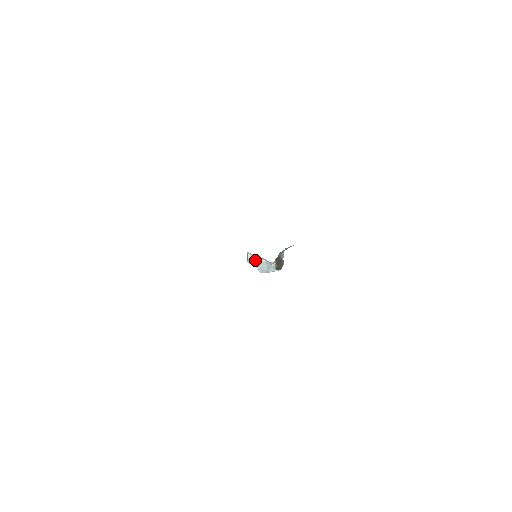
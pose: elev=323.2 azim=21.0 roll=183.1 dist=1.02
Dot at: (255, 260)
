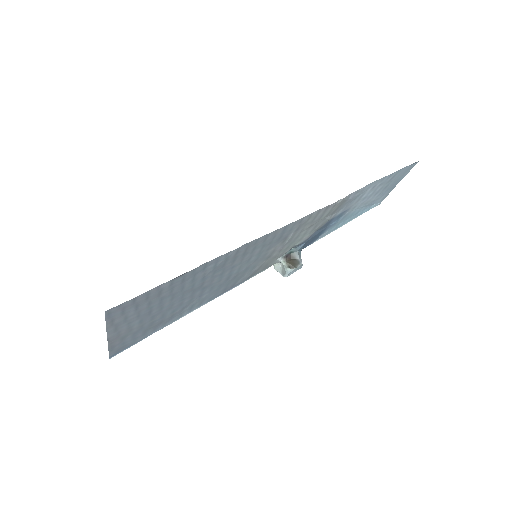
Dot at: (279, 268)
